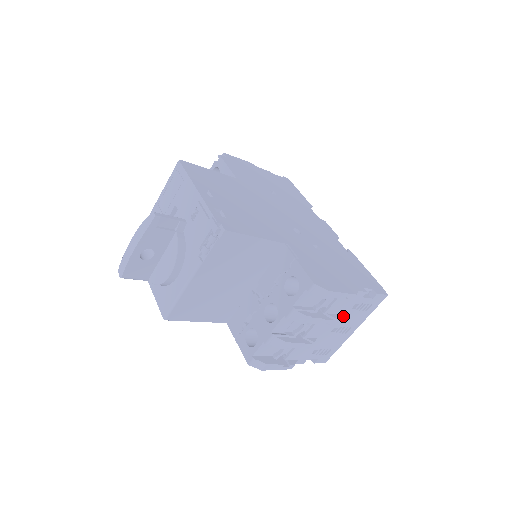
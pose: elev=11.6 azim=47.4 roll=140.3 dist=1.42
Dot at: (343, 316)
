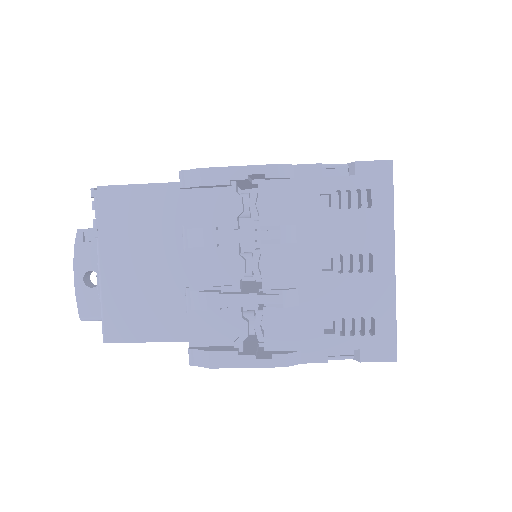
Dot at: (317, 228)
